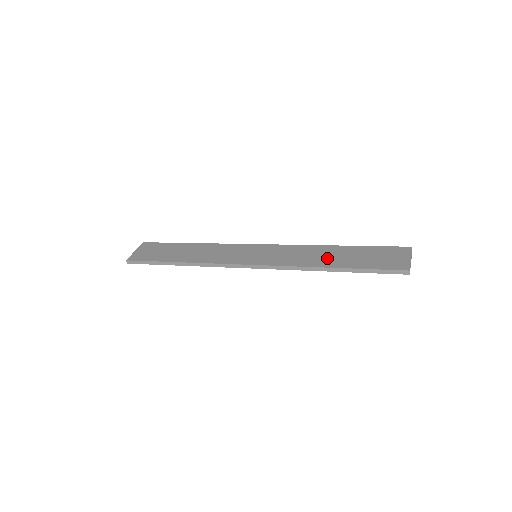
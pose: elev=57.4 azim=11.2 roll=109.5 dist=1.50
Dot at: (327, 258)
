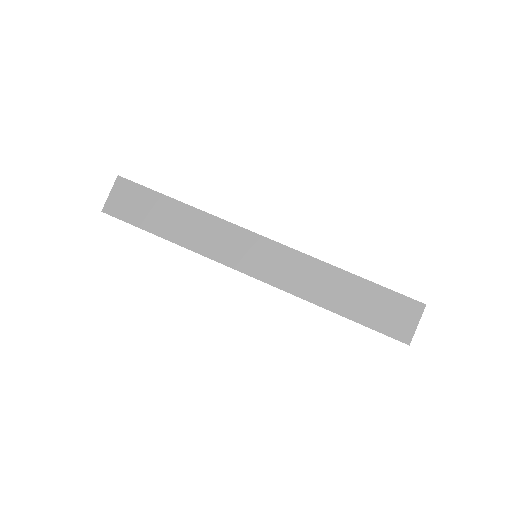
Dot at: (333, 294)
